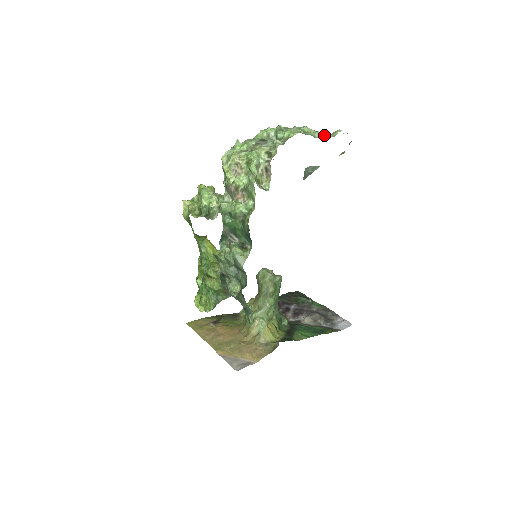
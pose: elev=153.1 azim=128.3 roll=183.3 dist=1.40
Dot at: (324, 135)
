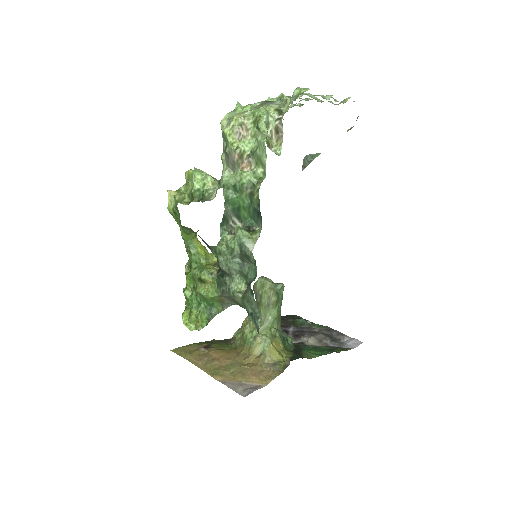
Dot at: (334, 100)
